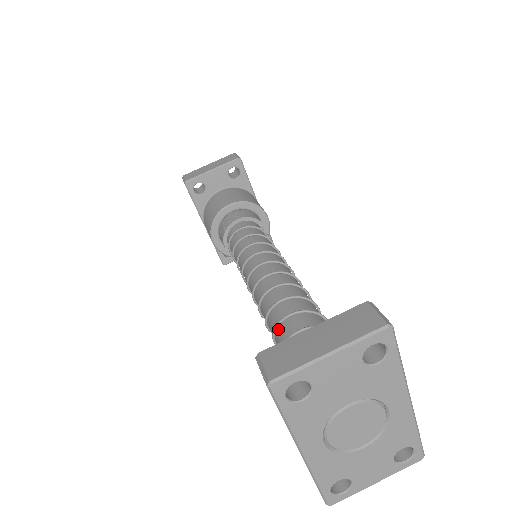
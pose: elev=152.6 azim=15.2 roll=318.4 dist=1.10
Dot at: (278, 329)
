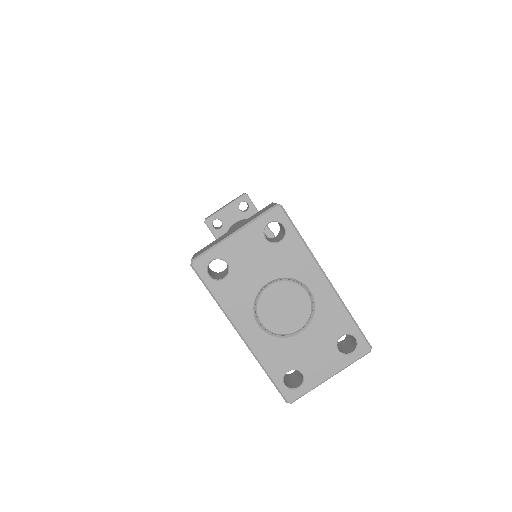
Dot at: occluded
